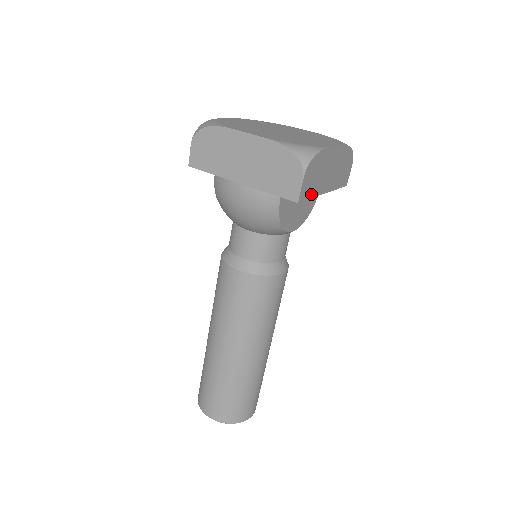
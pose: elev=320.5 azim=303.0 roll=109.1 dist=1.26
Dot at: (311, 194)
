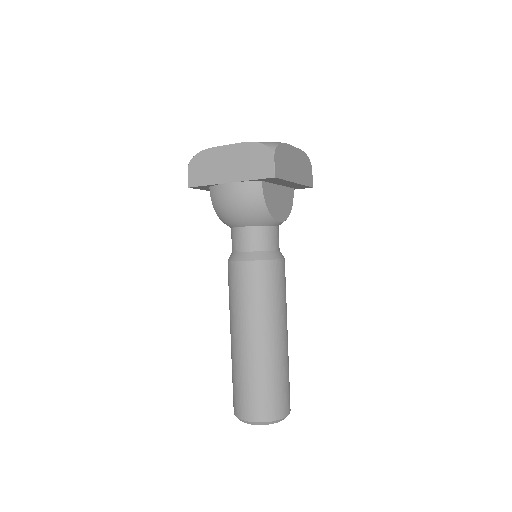
Dot at: (284, 176)
